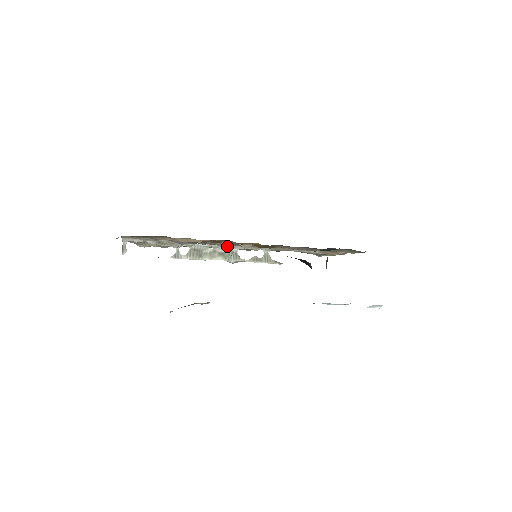
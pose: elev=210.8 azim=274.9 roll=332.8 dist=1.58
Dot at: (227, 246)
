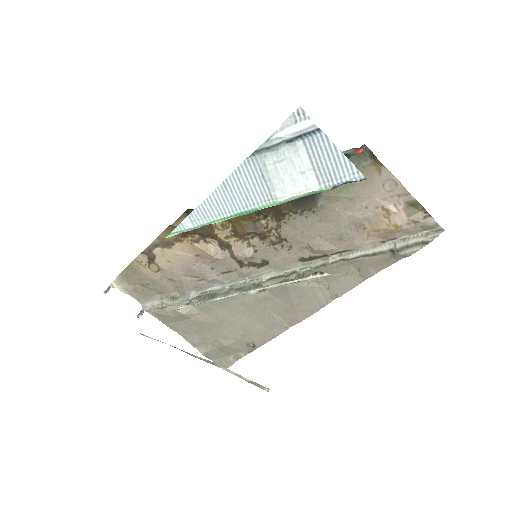
Dot at: (247, 280)
